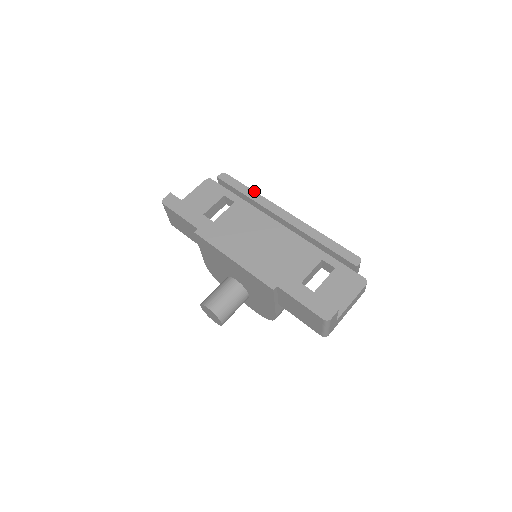
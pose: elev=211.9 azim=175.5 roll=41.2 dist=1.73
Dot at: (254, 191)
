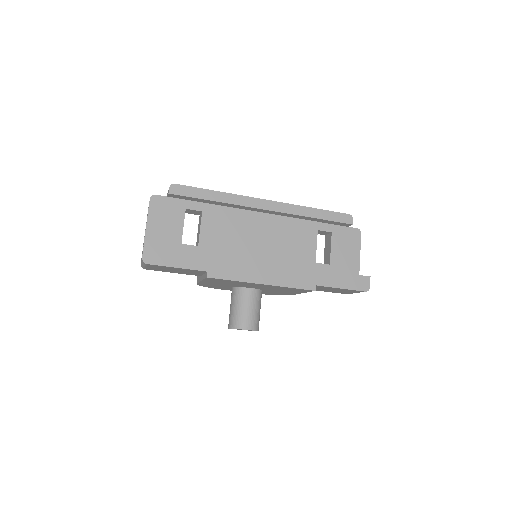
Dot at: (220, 192)
